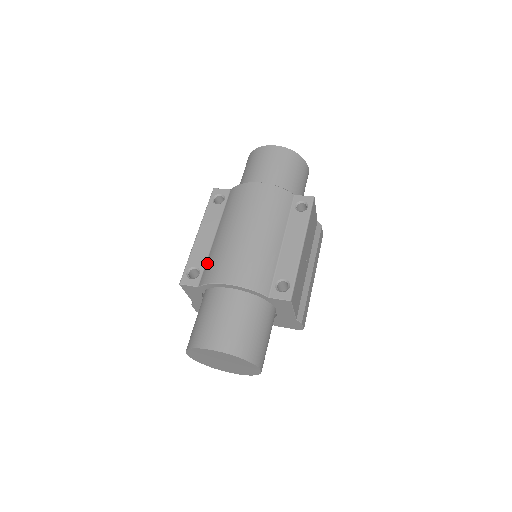
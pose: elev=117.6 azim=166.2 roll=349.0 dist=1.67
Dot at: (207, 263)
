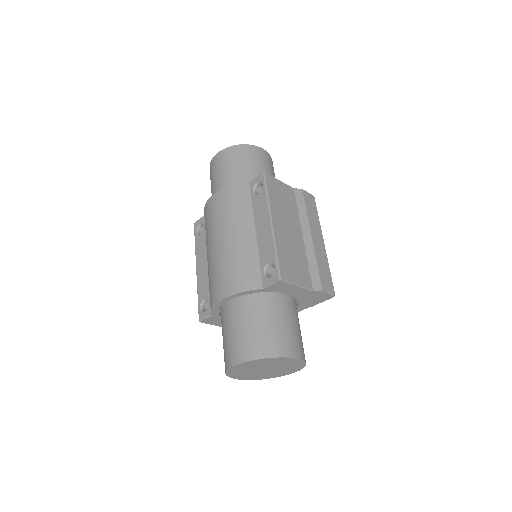
Dot at: occluded
